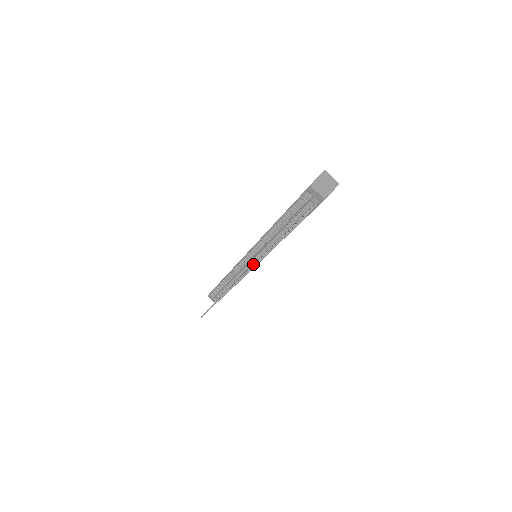
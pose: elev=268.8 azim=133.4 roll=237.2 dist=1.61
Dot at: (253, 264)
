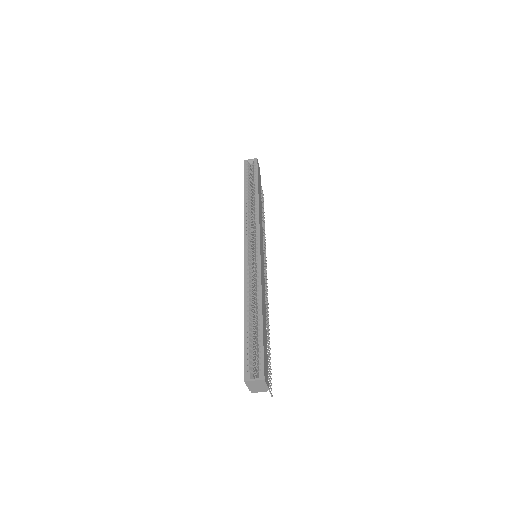
Dot at: occluded
